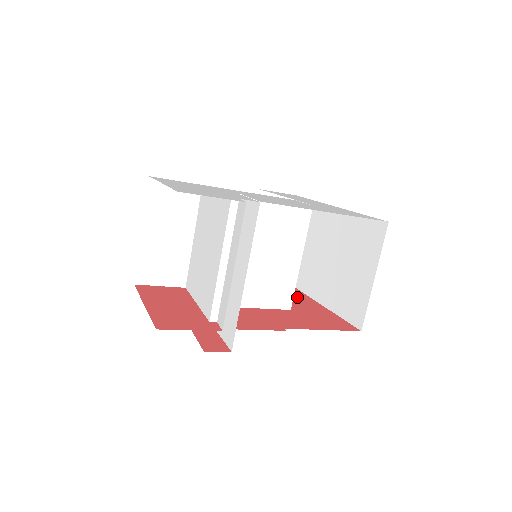
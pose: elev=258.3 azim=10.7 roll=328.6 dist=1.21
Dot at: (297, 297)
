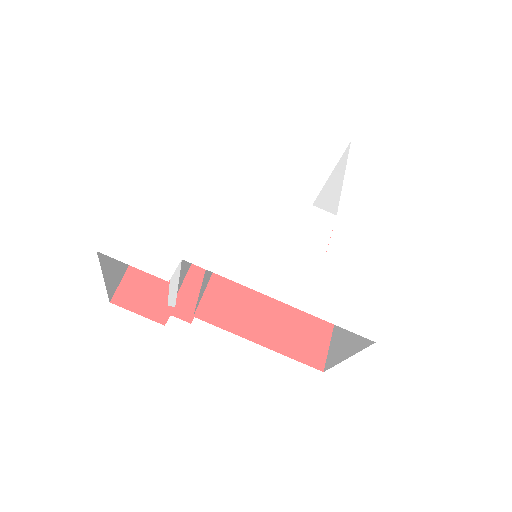
Dot at: occluded
